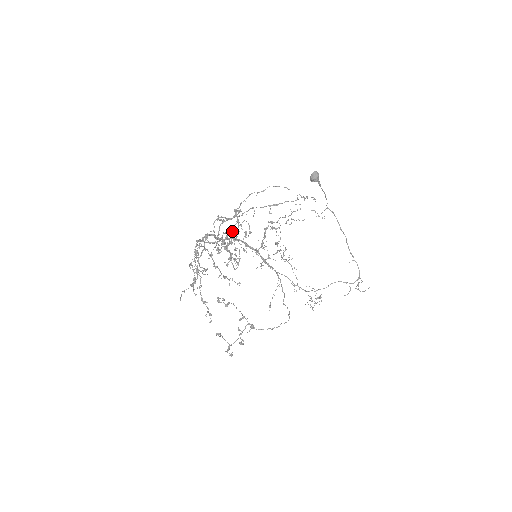
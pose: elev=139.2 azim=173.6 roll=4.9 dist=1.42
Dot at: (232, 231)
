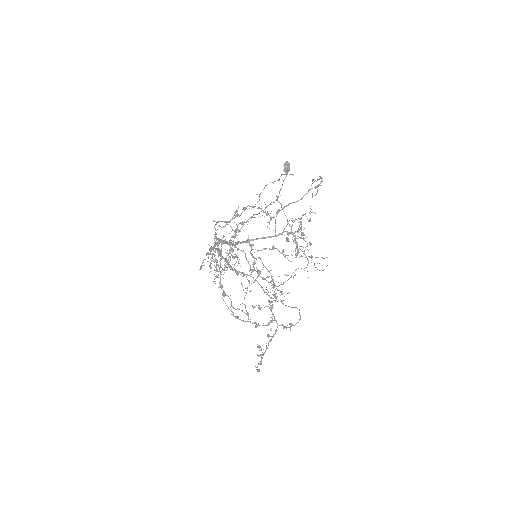
Dot at: (214, 239)
